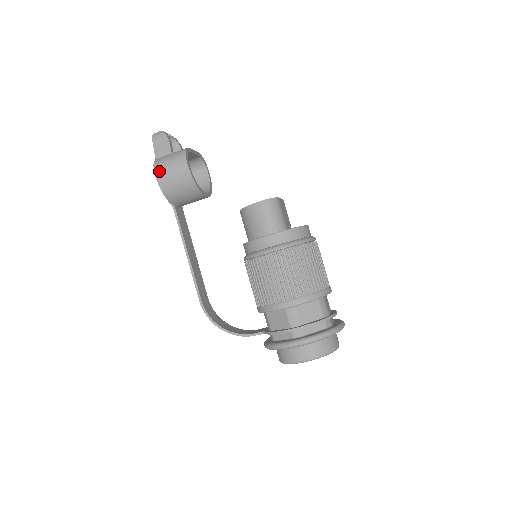
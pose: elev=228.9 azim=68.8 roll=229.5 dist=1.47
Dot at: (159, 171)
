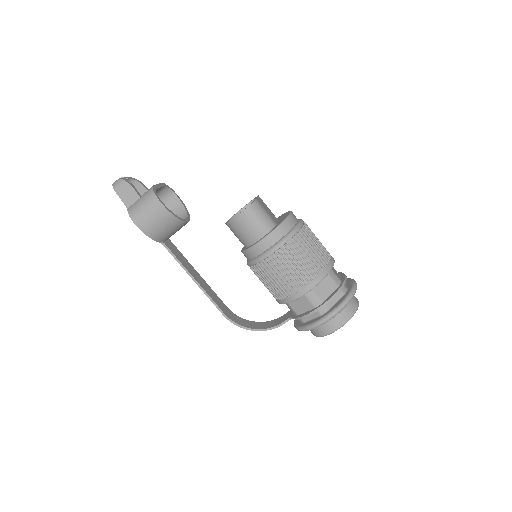
Dot at: (137, 220)
